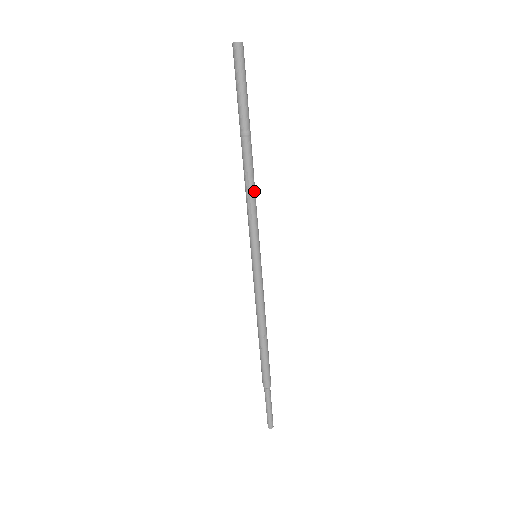
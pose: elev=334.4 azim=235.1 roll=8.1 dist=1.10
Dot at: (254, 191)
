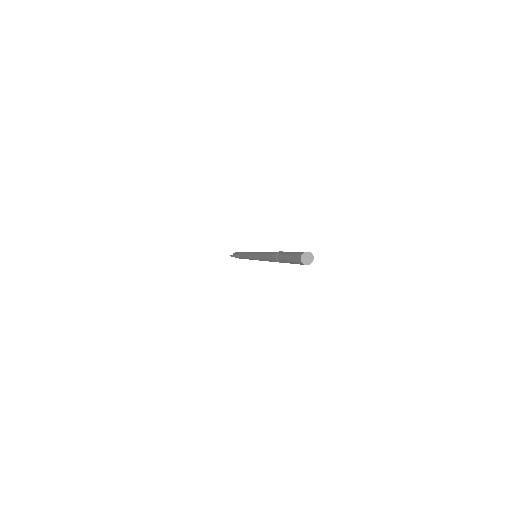
Dot at: occluded
